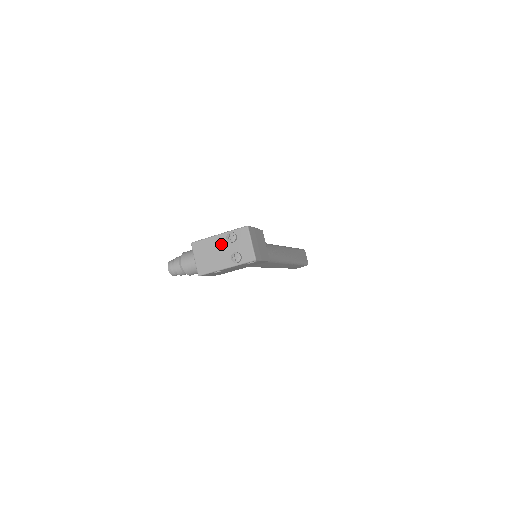
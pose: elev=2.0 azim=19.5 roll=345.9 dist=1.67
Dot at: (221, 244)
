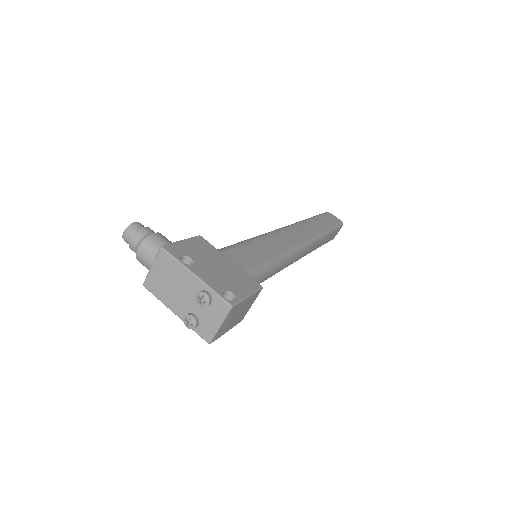
Dot at: (189, 288)
